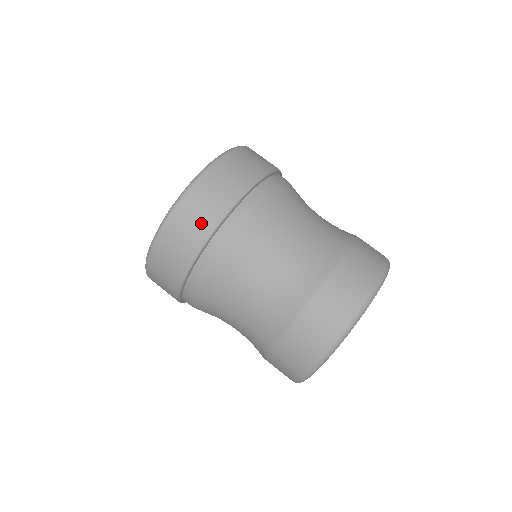
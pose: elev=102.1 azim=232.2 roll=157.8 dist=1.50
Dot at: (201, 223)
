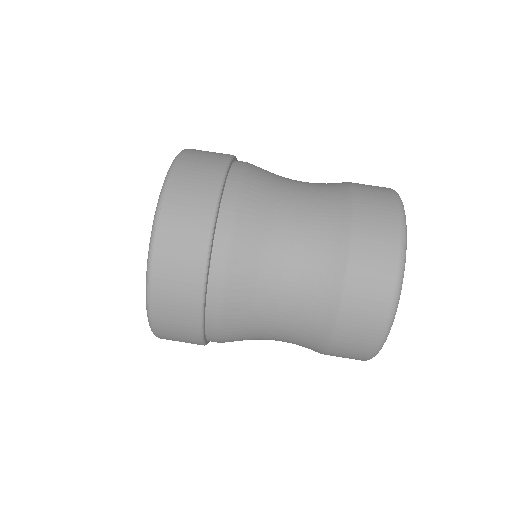
Dot at: (186, 330)
